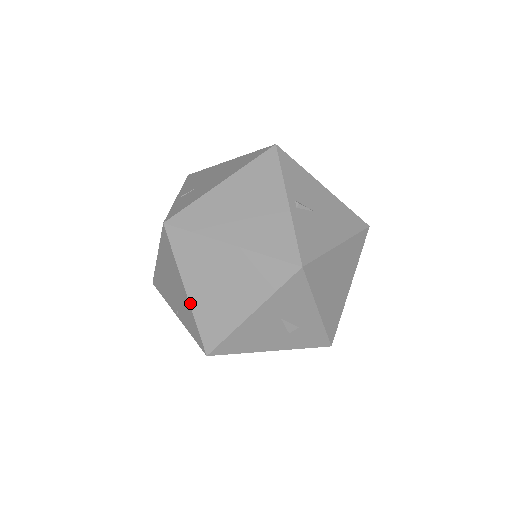
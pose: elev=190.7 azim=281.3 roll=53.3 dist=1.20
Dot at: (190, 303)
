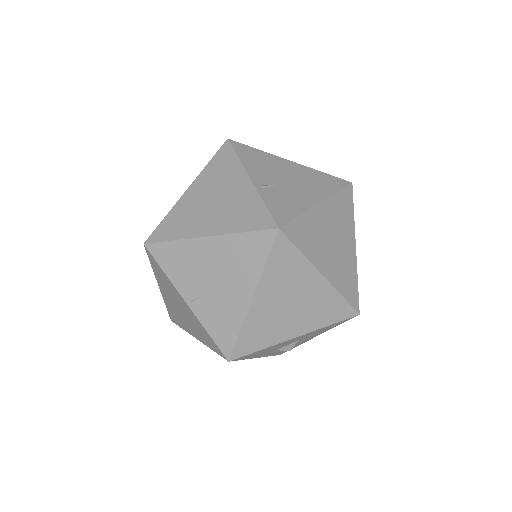
Dot at: (249, 311)
